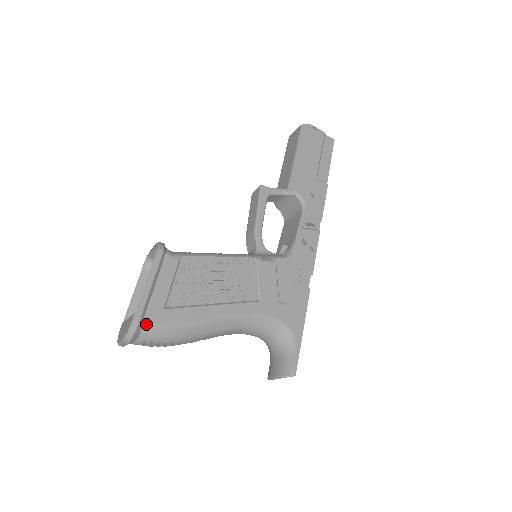
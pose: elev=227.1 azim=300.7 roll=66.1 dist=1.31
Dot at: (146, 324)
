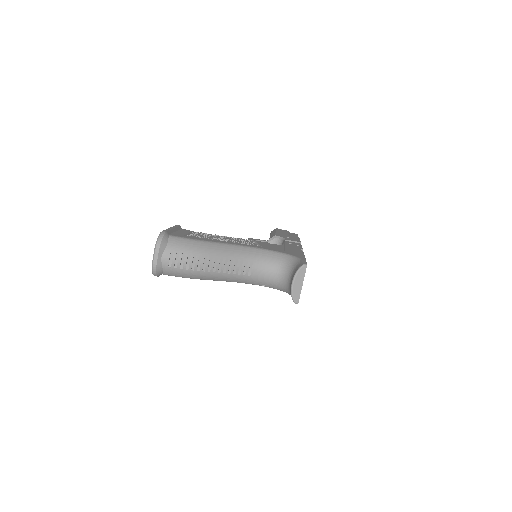
Dot at: (171, 236)
